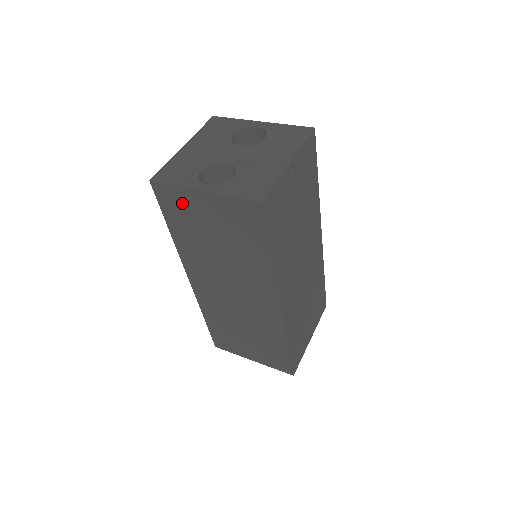
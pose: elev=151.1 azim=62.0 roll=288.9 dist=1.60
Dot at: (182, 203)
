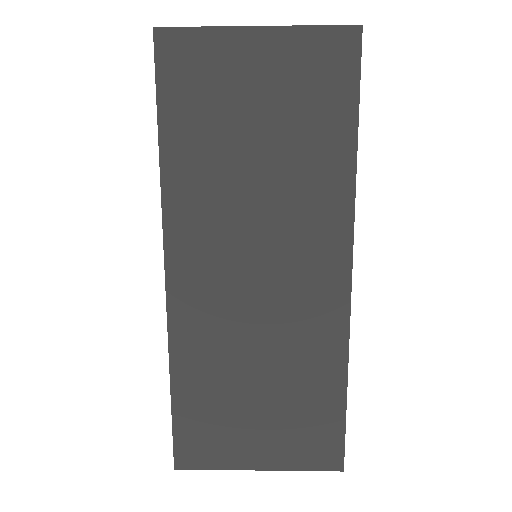
Dot at: (208, 65)
